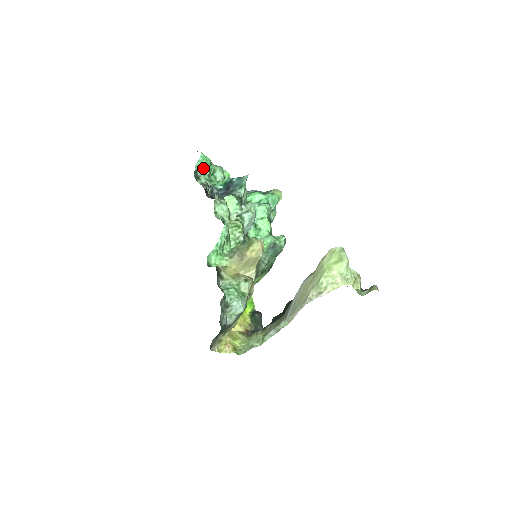
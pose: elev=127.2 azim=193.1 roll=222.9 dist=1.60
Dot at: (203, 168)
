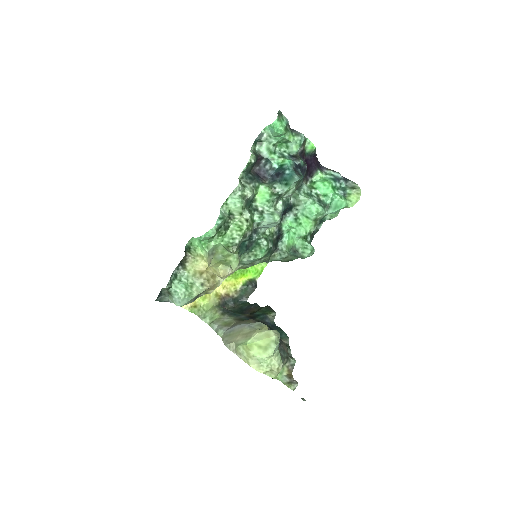
Dot at: (272, 135)
